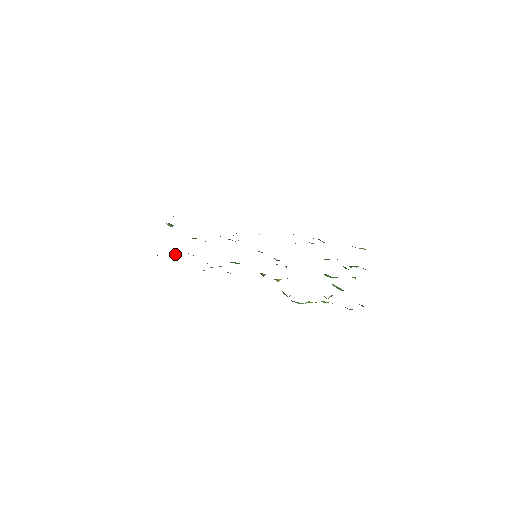
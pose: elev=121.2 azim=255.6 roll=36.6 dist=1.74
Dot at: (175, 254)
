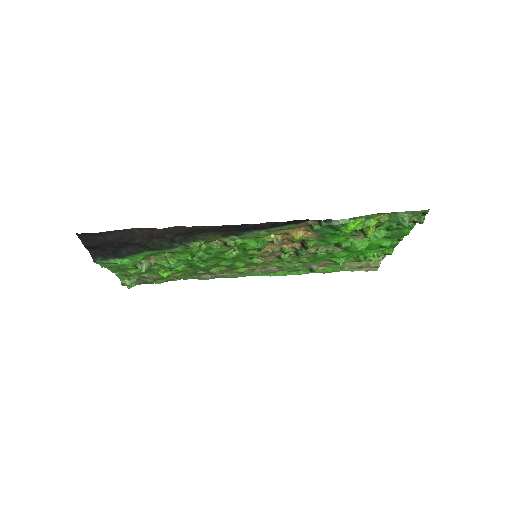
Dot at: (145, 270)
